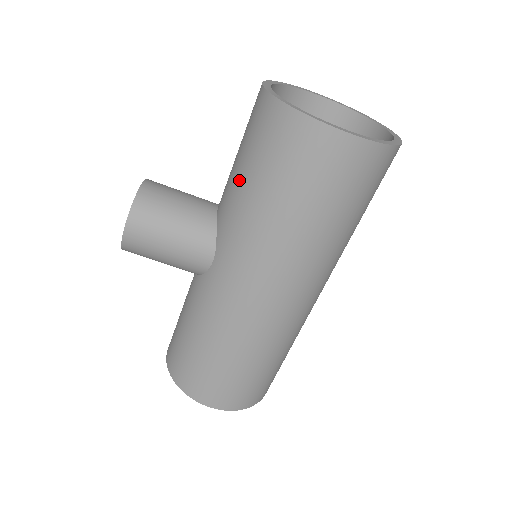
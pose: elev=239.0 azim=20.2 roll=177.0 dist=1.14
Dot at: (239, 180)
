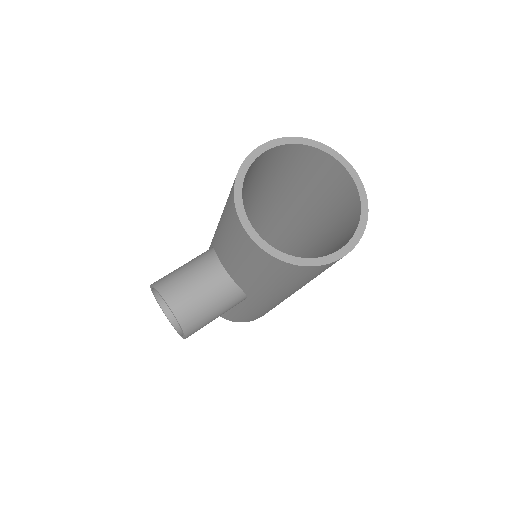
Dot at: (257, 280)
